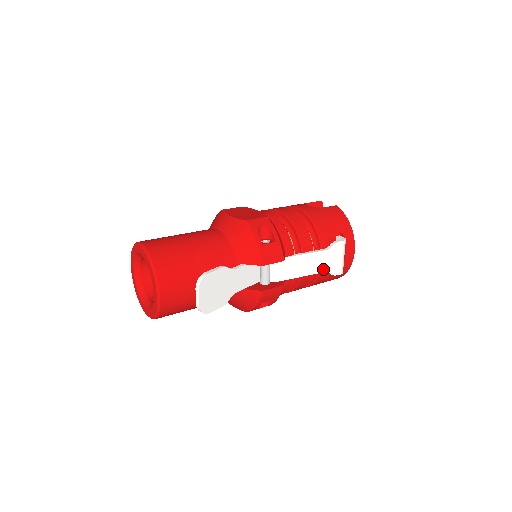
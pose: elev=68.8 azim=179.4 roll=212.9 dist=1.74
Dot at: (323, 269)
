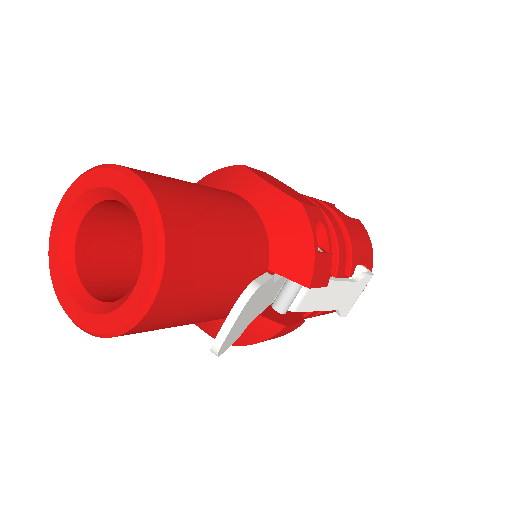
Dot at: (338, 306)
